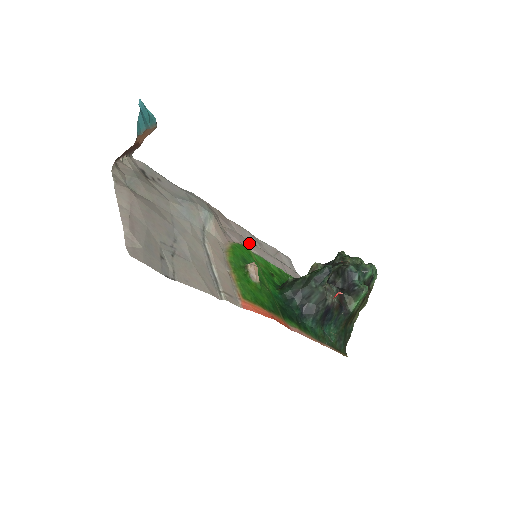
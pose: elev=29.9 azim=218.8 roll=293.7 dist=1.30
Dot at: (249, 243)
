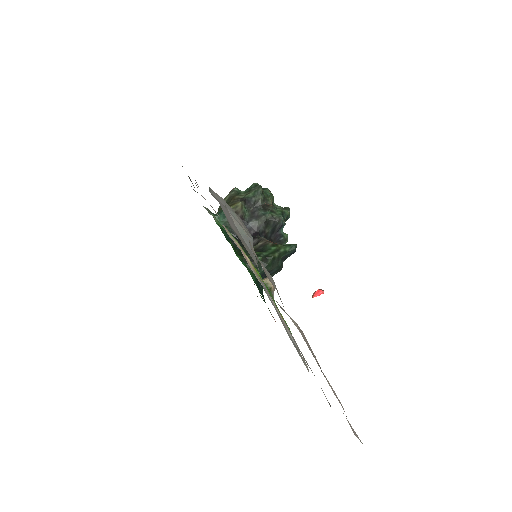
Dot at: occluded
